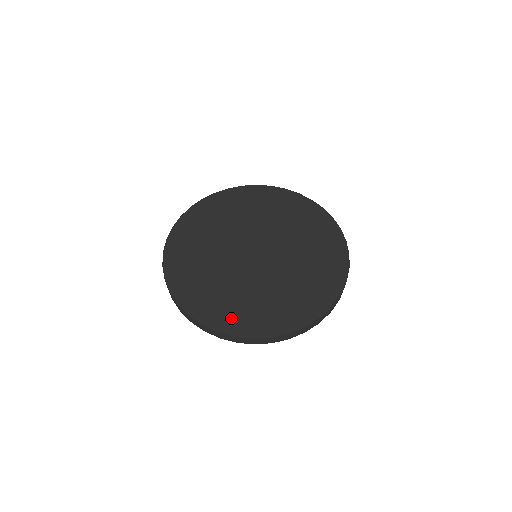
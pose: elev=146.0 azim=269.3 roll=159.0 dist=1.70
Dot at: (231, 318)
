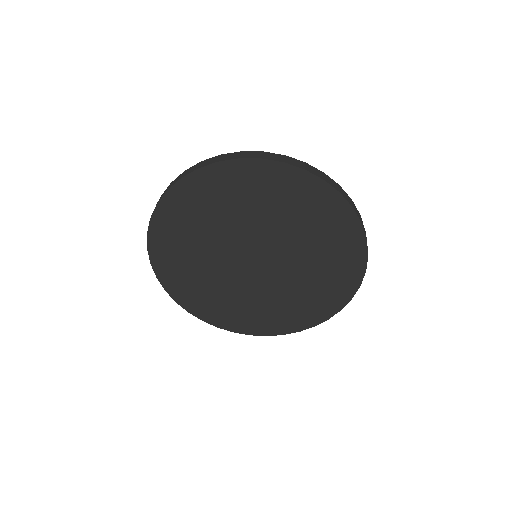
Dot at: (229, 319)
